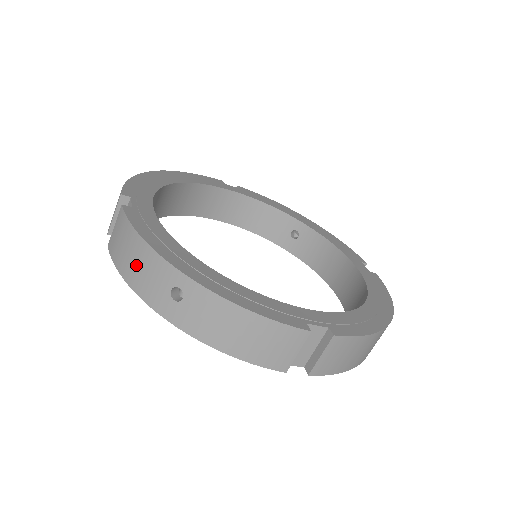
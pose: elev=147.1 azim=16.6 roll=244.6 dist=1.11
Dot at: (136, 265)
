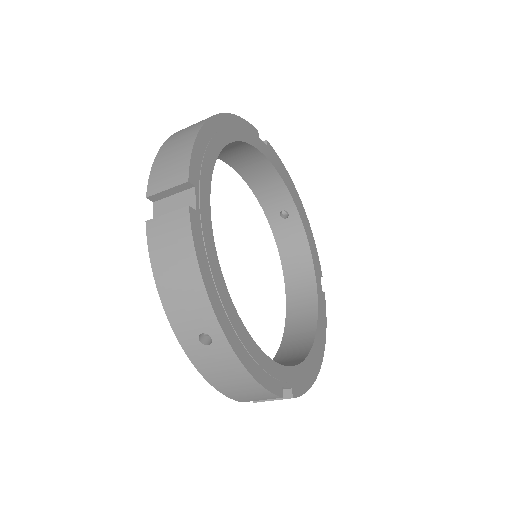
Dot at: (179, 287)
